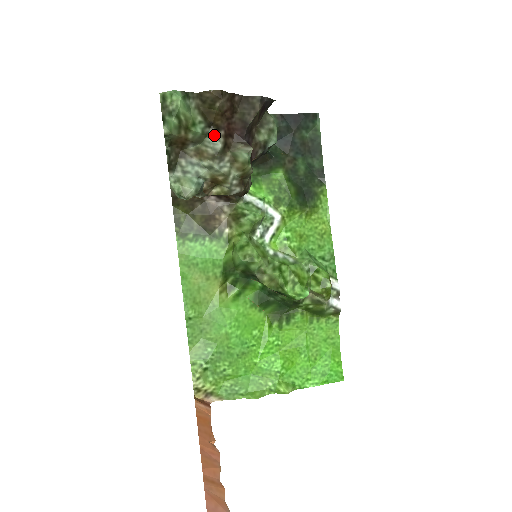
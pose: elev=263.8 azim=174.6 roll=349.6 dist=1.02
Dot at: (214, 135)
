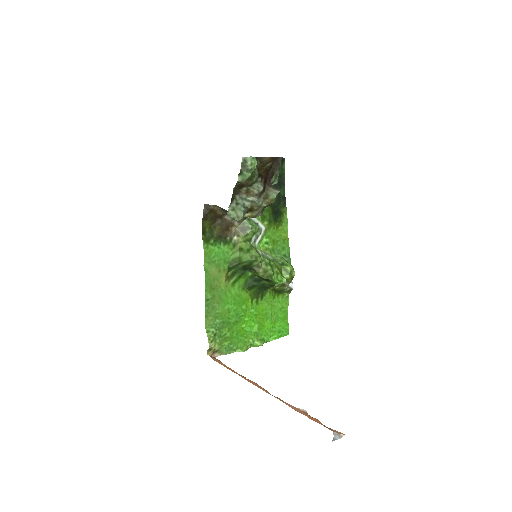
Dot at: (260, 182)
